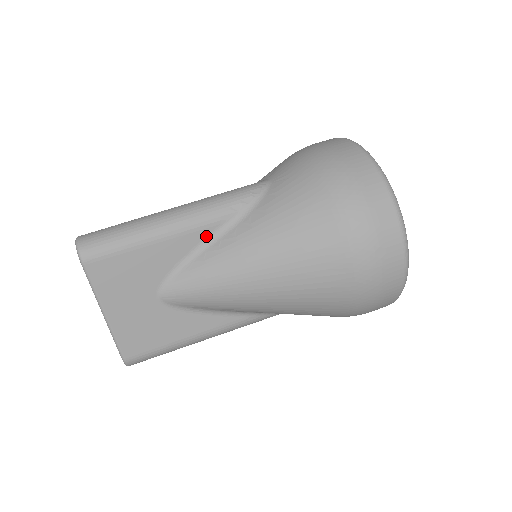
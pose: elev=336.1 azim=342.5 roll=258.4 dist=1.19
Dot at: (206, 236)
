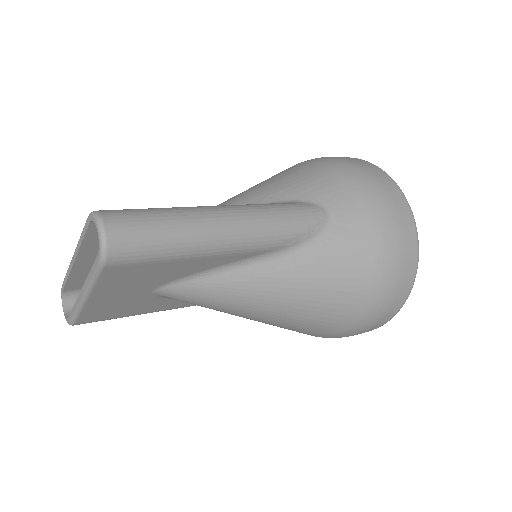
Dot at: (244, 258)
